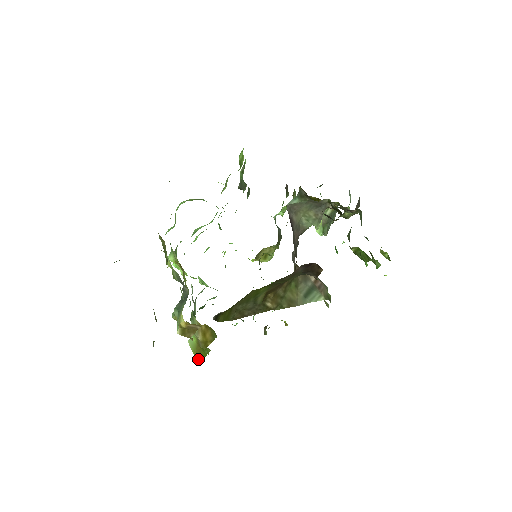
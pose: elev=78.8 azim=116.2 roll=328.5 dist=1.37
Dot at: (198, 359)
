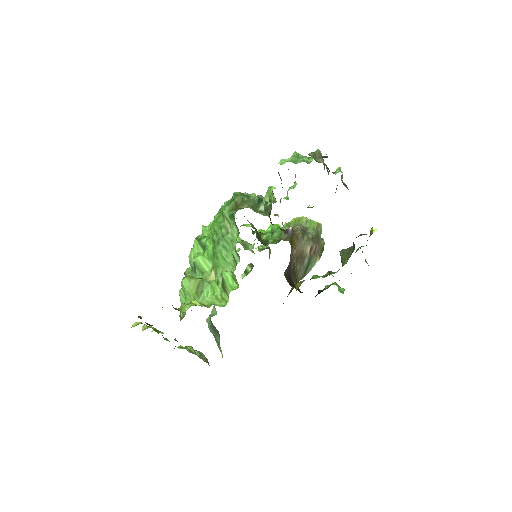
Dot at: occluded
